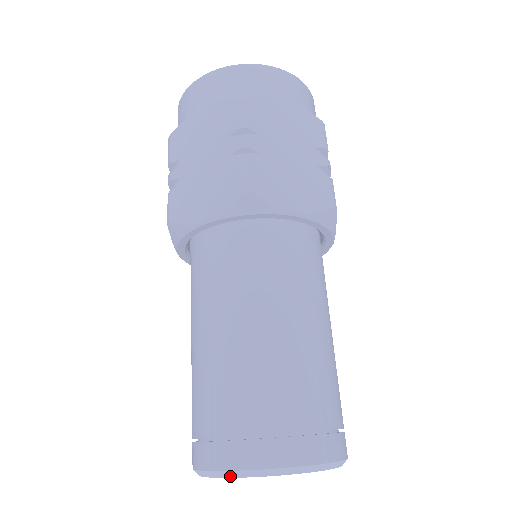
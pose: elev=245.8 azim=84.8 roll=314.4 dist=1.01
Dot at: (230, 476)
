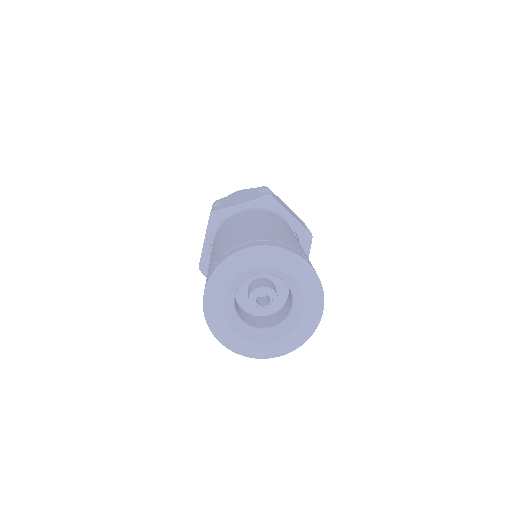
Dot at: (208, 291)
